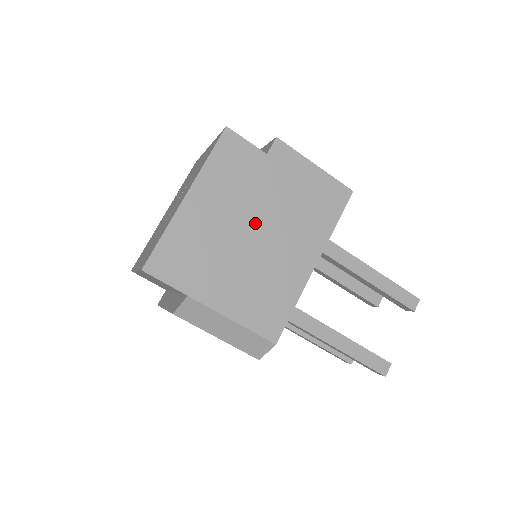
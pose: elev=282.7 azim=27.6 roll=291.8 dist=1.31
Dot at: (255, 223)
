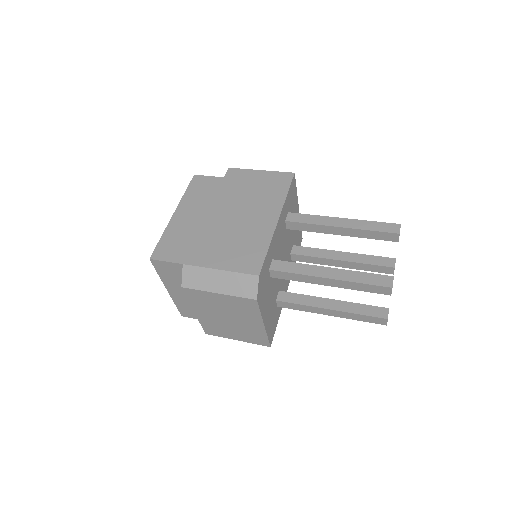
Dot at: (224, 212)
